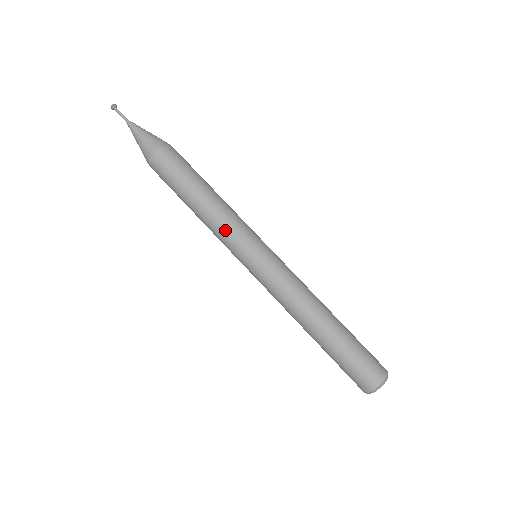
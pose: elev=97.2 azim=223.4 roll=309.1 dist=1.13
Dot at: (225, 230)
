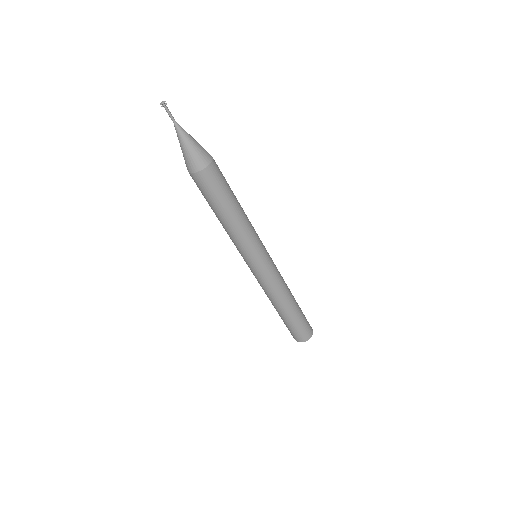
Dot at: (246, 241)
